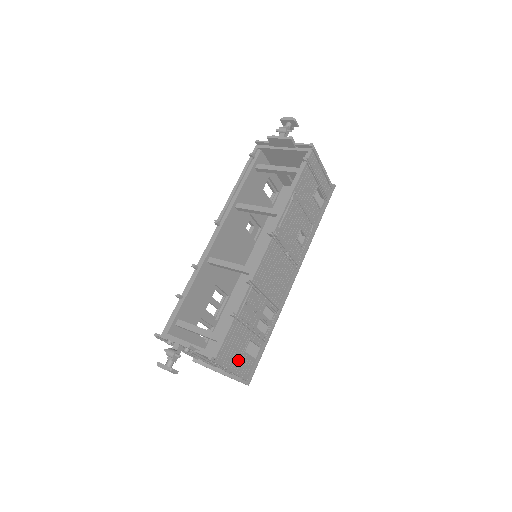
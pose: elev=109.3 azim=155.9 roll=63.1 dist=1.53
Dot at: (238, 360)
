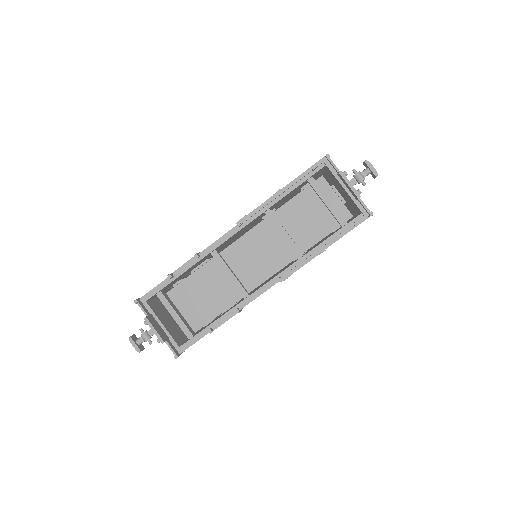
Dot at: occluded
